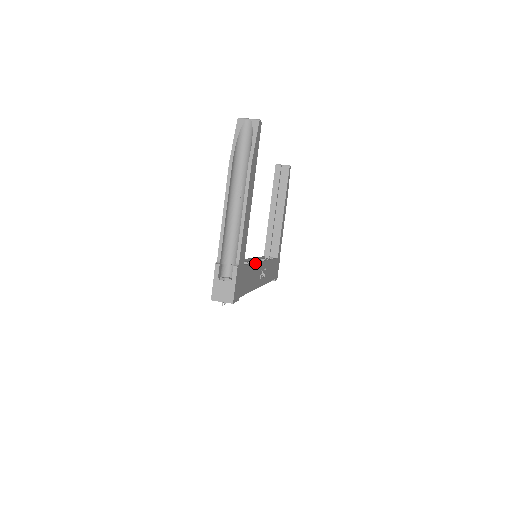
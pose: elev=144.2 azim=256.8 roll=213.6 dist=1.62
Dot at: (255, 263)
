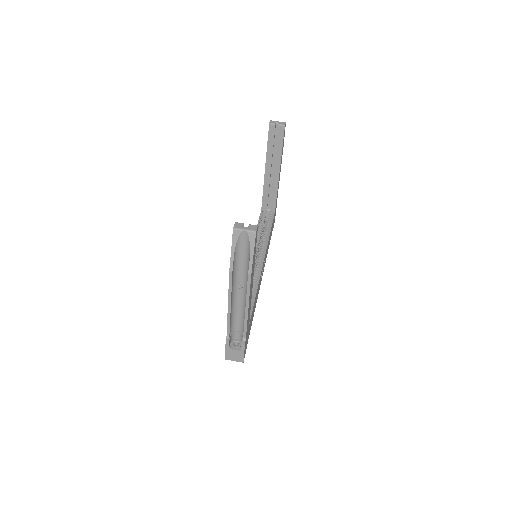
Dot at: (257, 289)
